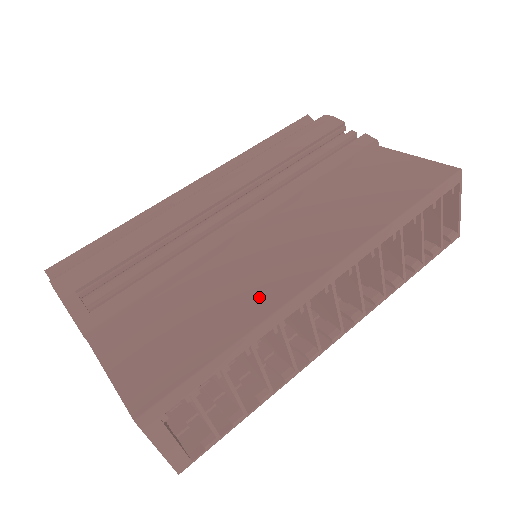
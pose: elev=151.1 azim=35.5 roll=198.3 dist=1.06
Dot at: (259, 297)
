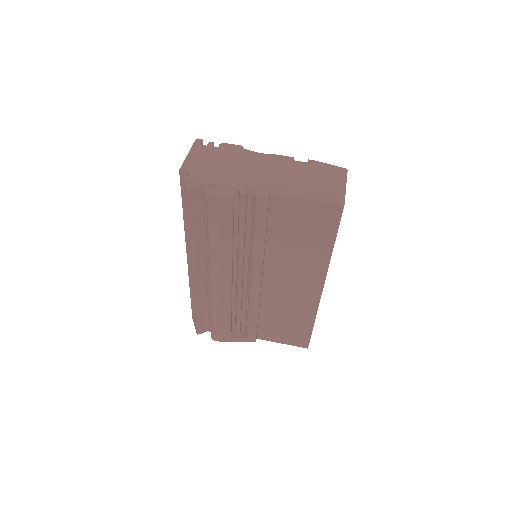
Dot at: (304, 306)
